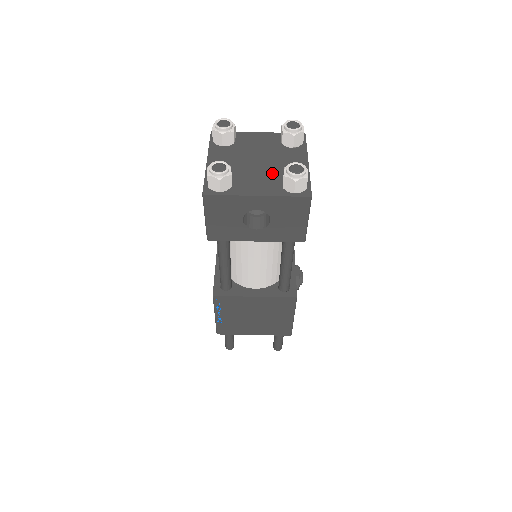
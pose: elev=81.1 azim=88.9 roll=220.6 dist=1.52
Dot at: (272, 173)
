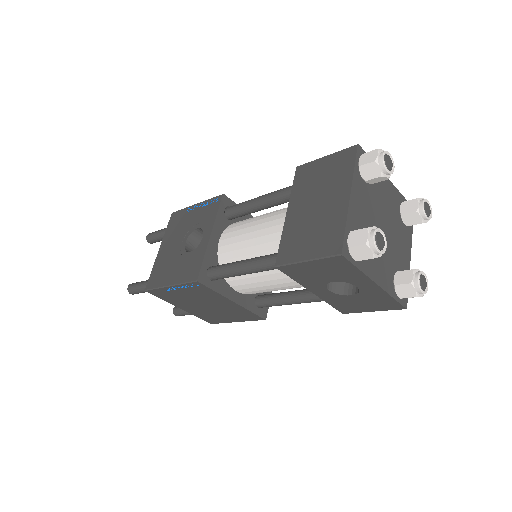
Dot at: (390, 255)
